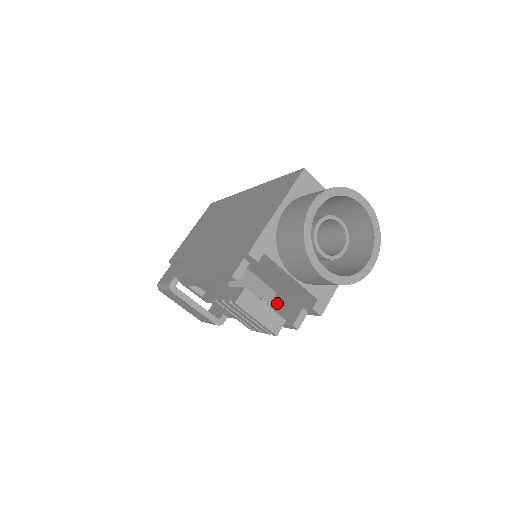
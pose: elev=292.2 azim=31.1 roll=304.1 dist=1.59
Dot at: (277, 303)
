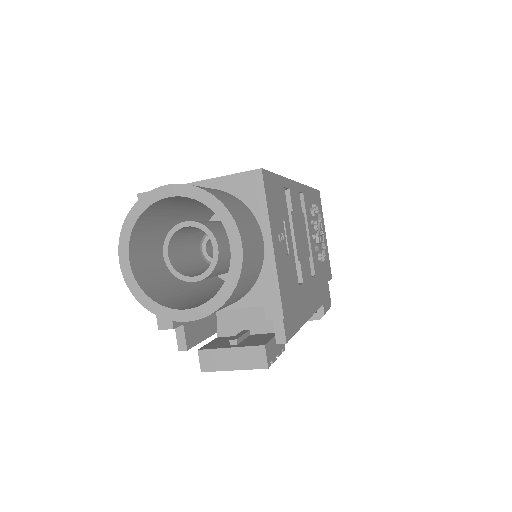
Dot at: occluded
